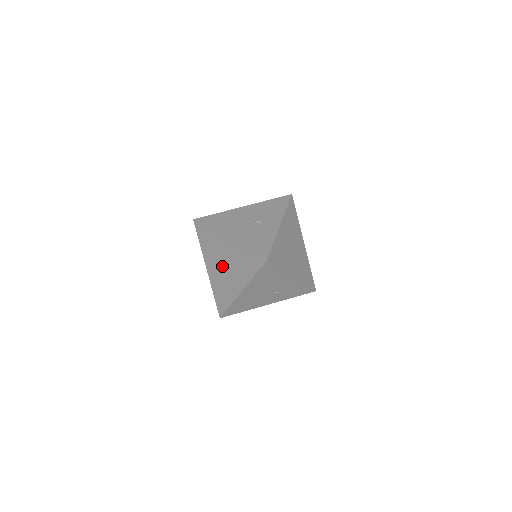
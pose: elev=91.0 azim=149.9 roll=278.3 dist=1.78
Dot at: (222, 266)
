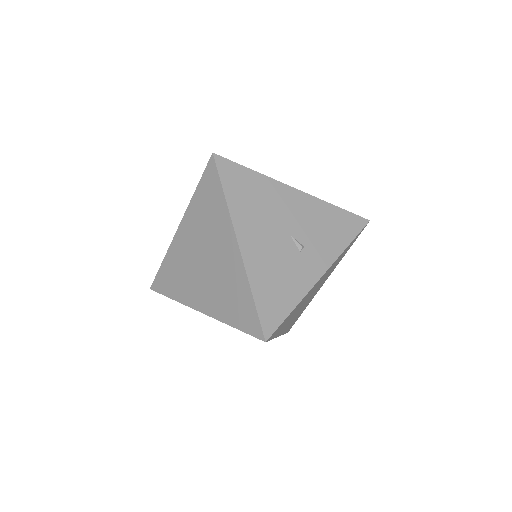
Dot at: (201, 256)
